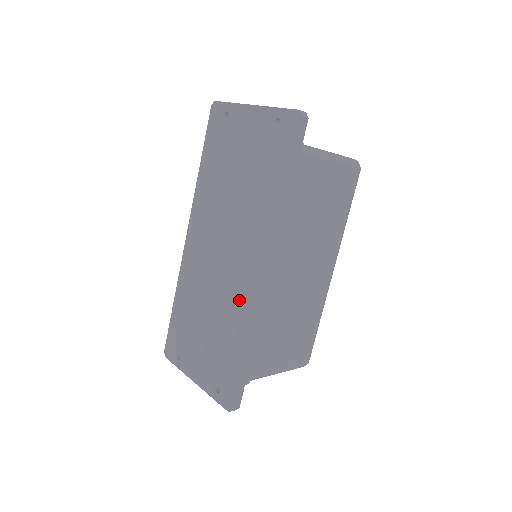
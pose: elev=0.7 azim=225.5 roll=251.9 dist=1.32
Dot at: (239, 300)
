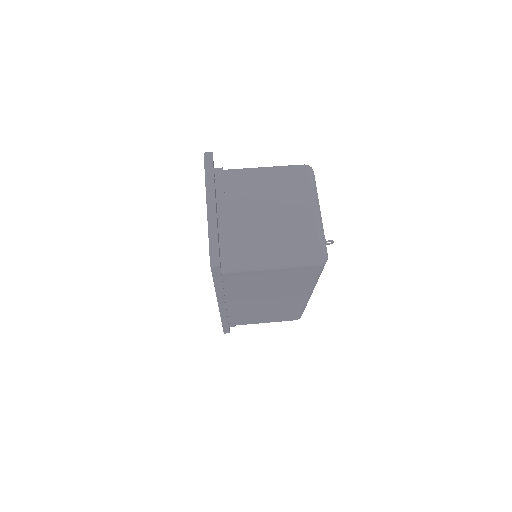
Dot at: occluded
